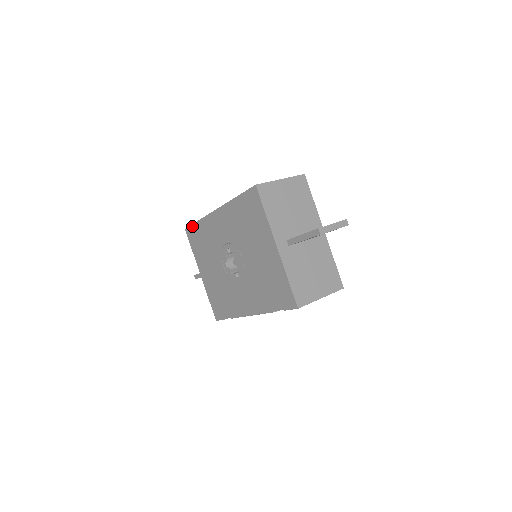
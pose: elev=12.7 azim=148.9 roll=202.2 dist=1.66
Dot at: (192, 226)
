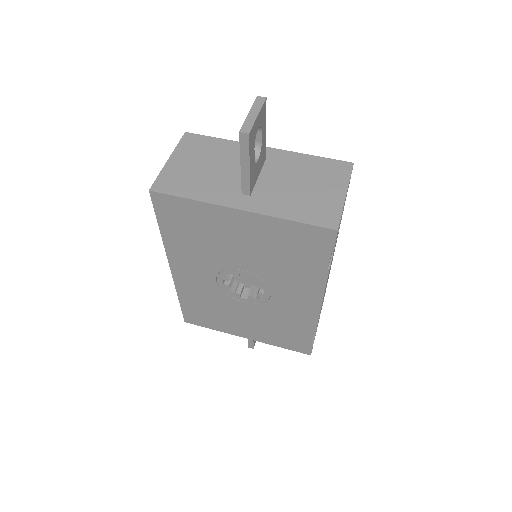
Dot at: (183, 311)
